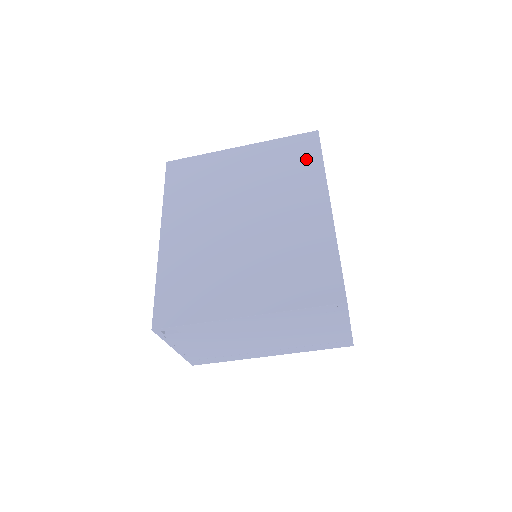
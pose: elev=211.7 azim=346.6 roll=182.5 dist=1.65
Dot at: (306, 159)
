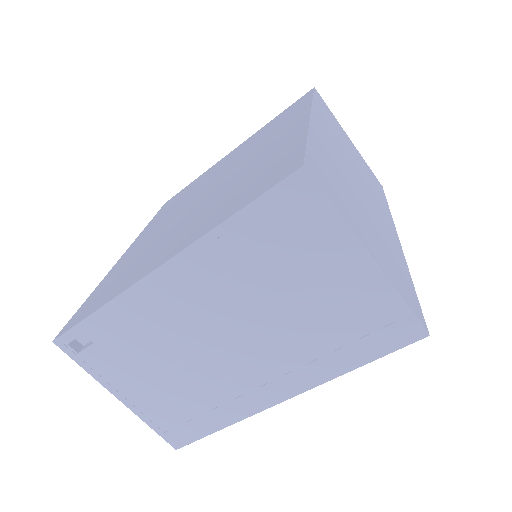
Dot at: (294, 109)
